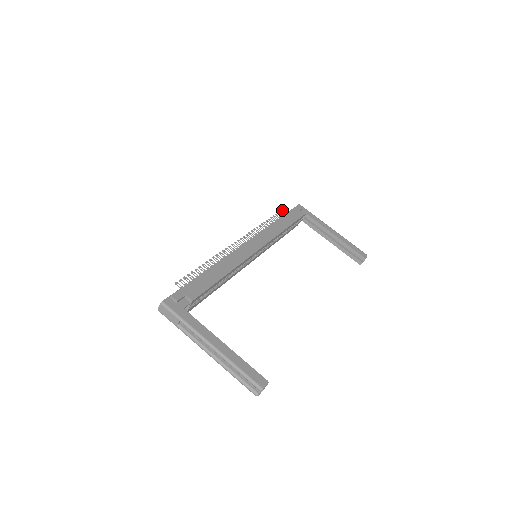
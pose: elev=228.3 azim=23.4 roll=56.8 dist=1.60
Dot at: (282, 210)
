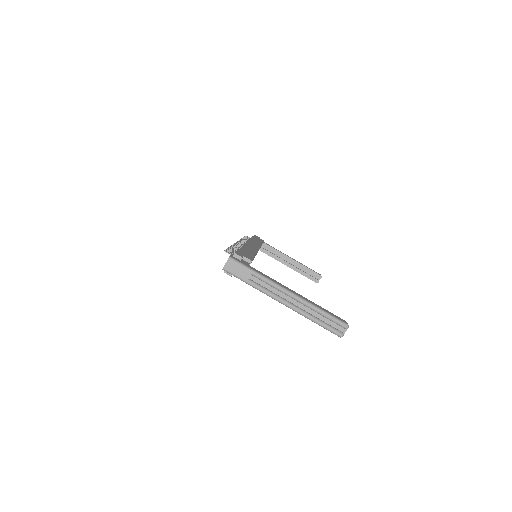
Dot at: (246, 236)
